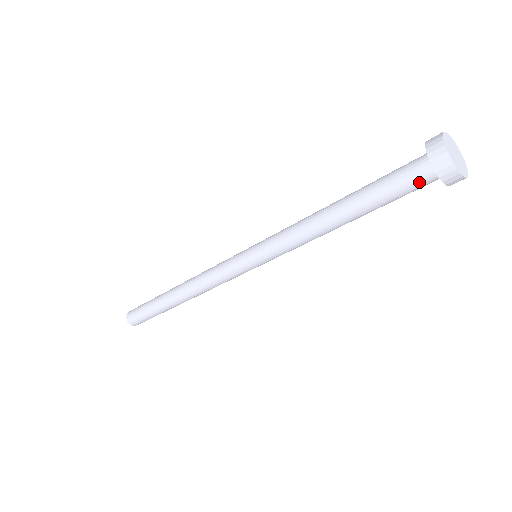
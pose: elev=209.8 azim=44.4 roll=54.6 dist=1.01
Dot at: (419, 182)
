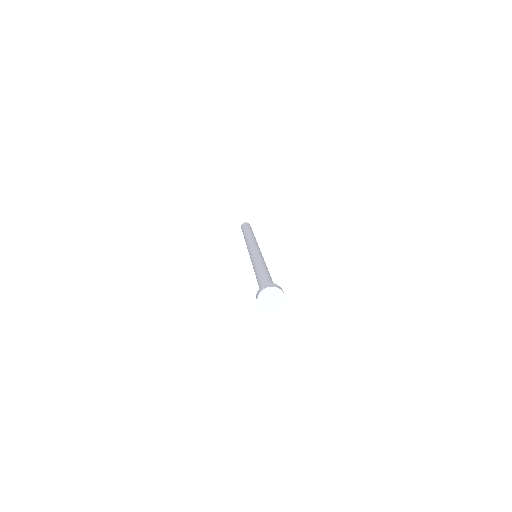
Dot at: occluded
